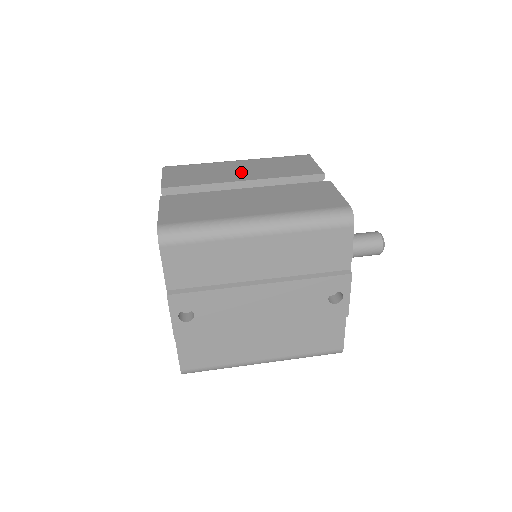
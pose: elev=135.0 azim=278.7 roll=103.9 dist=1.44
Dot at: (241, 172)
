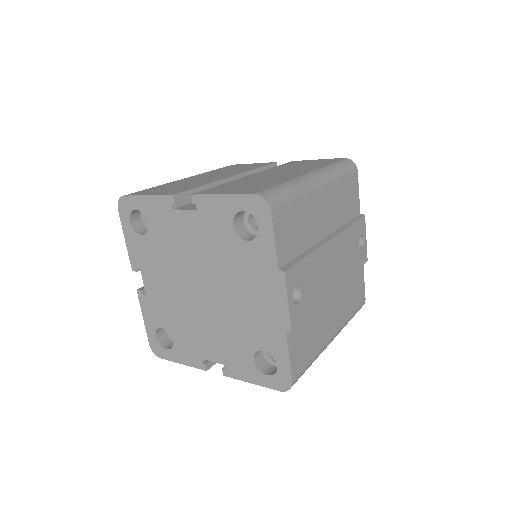
Dot at: (213, 176)
